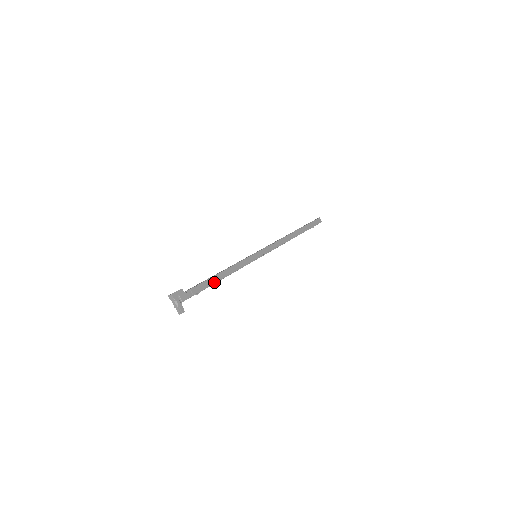
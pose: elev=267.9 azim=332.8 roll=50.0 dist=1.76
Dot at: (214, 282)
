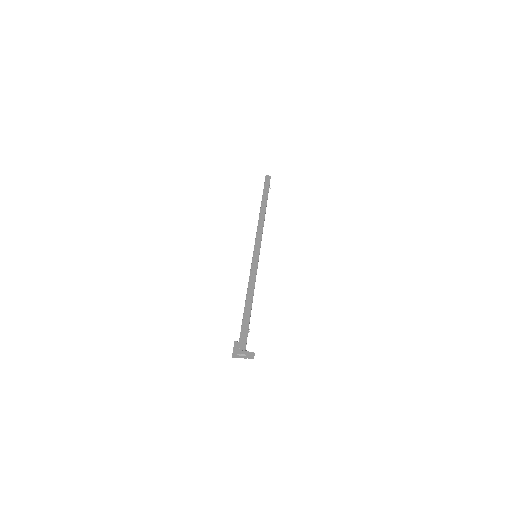
Dot at: (250, 309)
